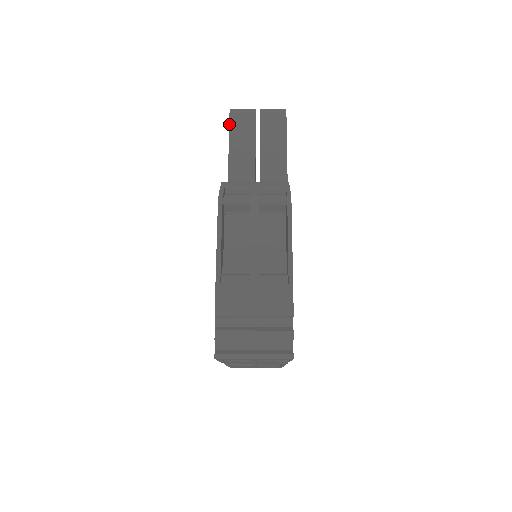
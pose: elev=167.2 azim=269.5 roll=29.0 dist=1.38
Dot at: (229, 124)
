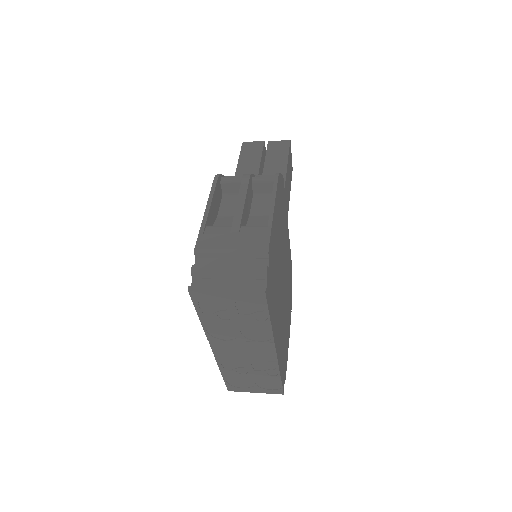
Dot at: (241, 150)
